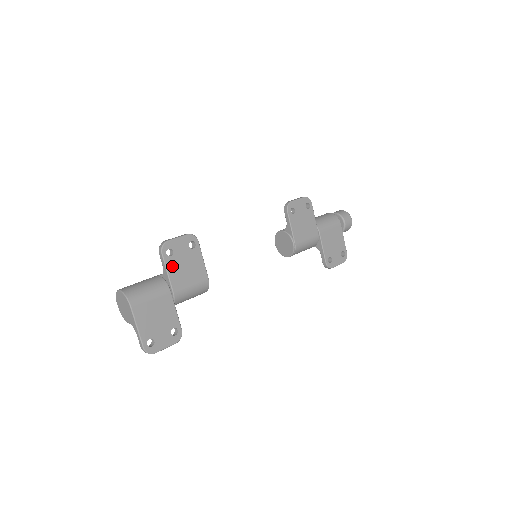
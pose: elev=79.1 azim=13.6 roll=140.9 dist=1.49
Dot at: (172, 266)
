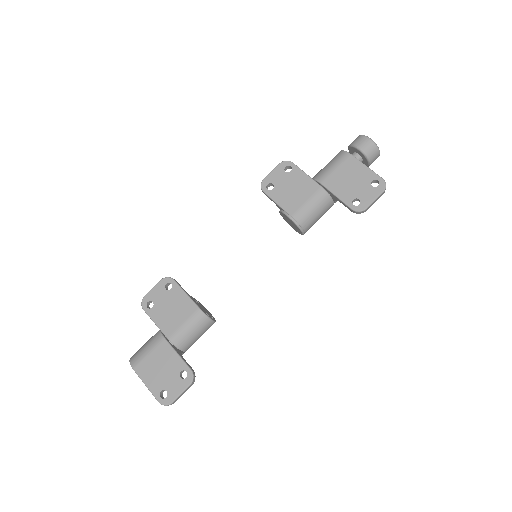
Dot at: (157, 315)
